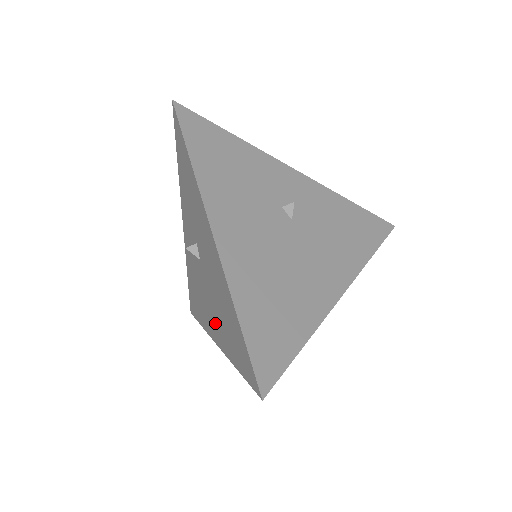
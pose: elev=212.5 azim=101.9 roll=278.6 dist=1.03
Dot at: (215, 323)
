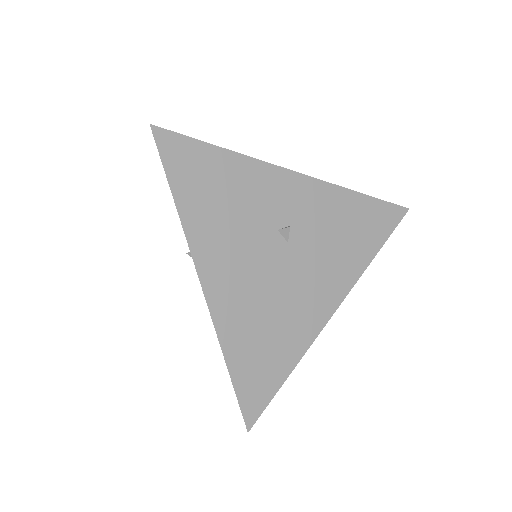
Dot at: occluded
